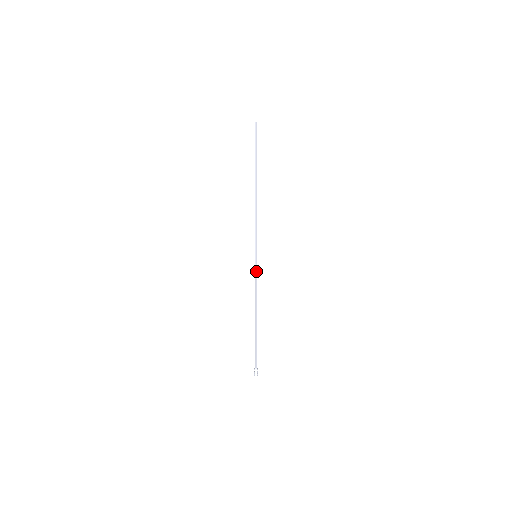
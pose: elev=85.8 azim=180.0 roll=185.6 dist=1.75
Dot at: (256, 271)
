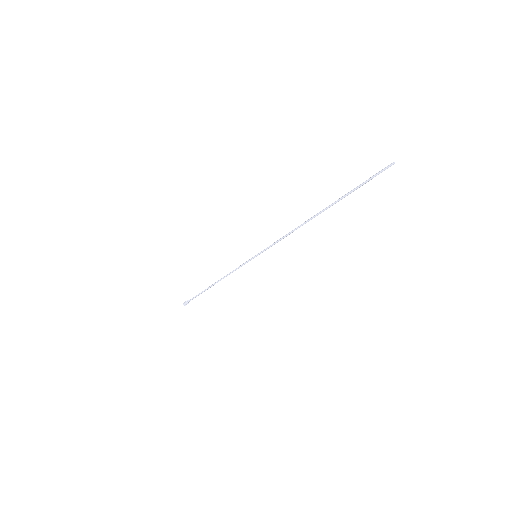
Dot at: (245, 263)
